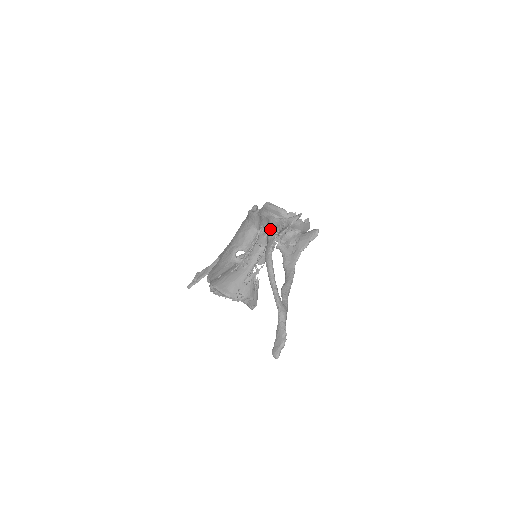
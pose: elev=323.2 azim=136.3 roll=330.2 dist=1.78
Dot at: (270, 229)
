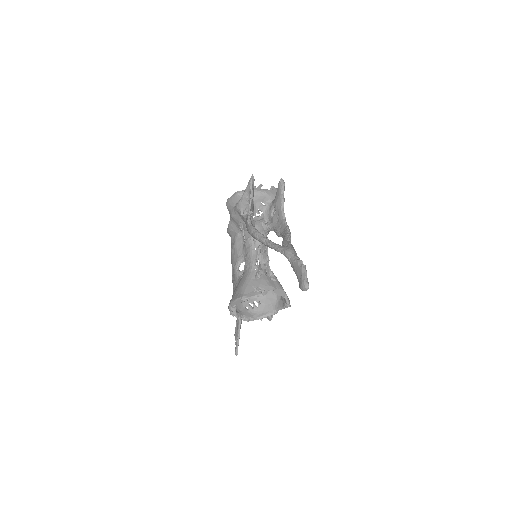
Dot at: (242, 215)
